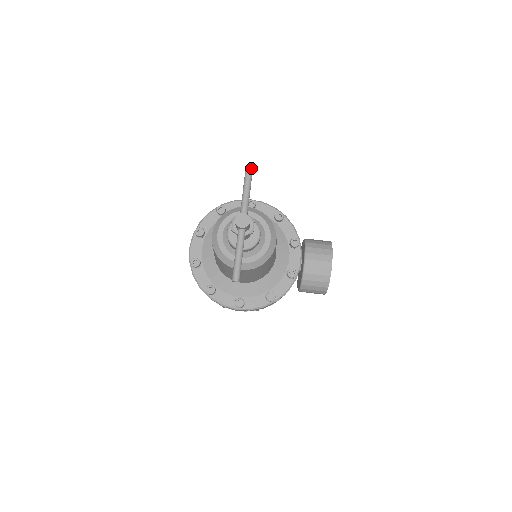
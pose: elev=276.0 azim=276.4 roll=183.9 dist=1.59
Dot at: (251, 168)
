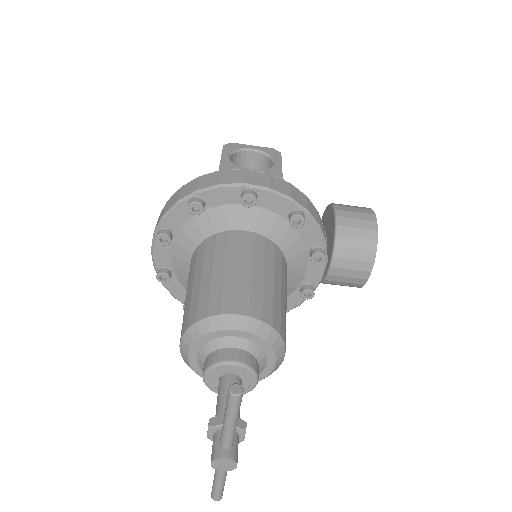
Dot at: (239, 398)
